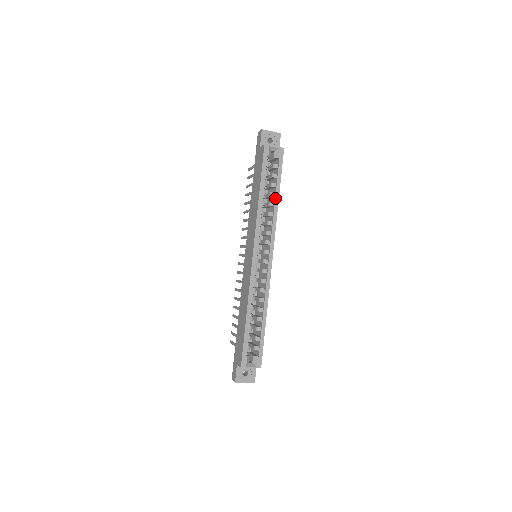
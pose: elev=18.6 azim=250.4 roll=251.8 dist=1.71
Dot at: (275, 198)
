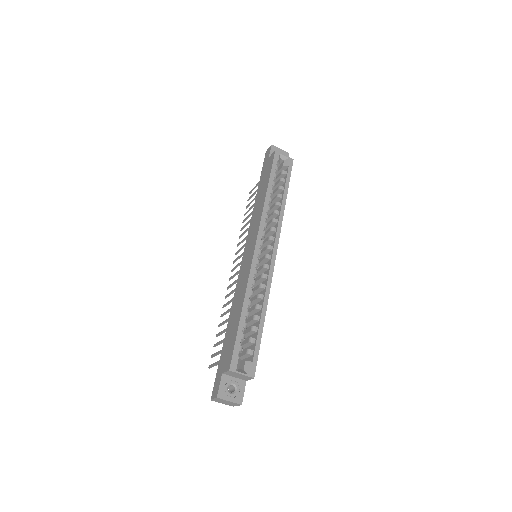
Dot at: (282, 198)
